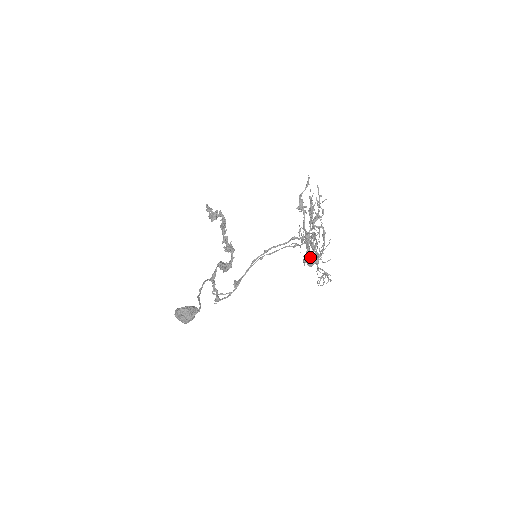
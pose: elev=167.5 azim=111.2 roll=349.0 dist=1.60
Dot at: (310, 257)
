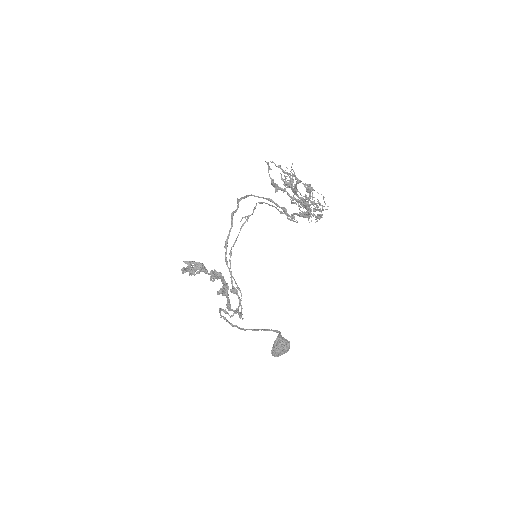
Dot at: (285, 213)
